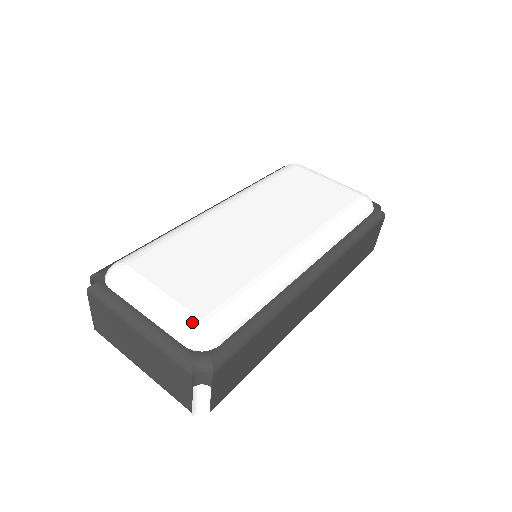
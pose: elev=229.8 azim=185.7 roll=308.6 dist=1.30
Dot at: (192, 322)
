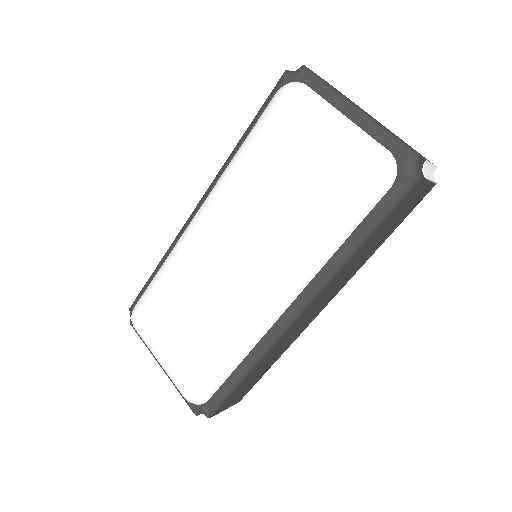
Dot at: (181, 390)
